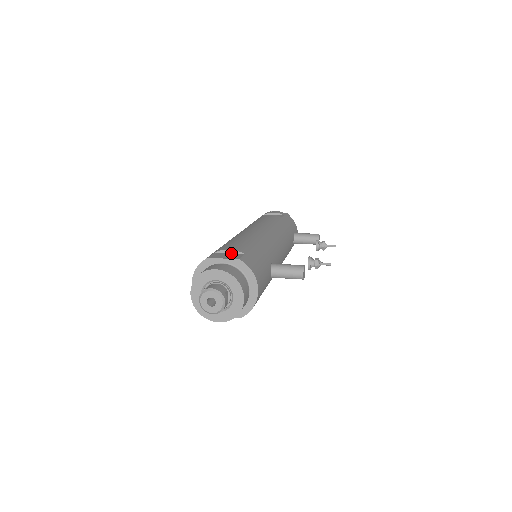
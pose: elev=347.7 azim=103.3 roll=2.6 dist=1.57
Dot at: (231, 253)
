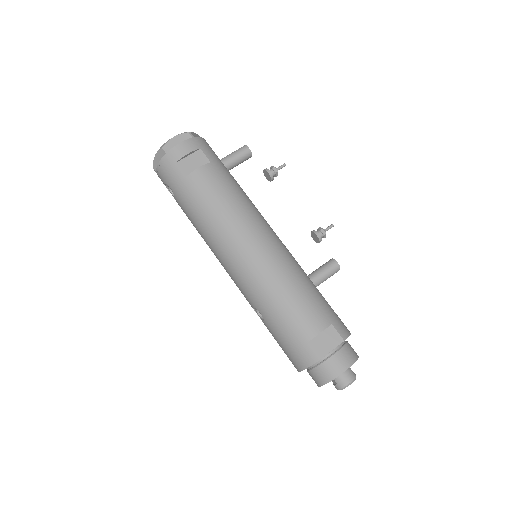
Dot at: (321, 333)
